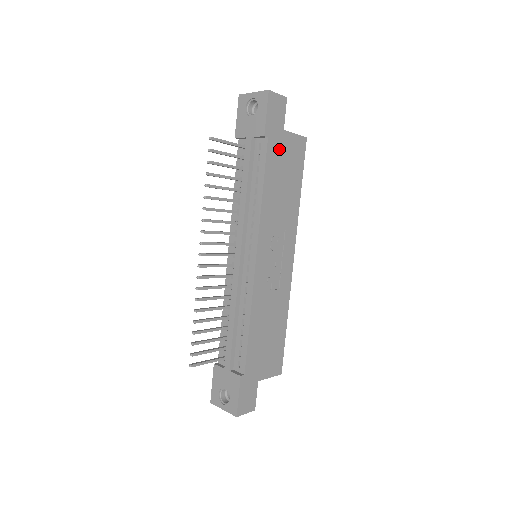
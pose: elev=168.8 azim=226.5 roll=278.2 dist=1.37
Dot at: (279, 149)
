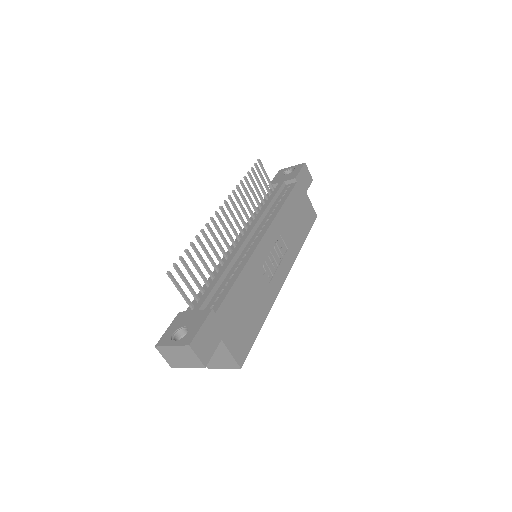
Dot at: (300, 197)
